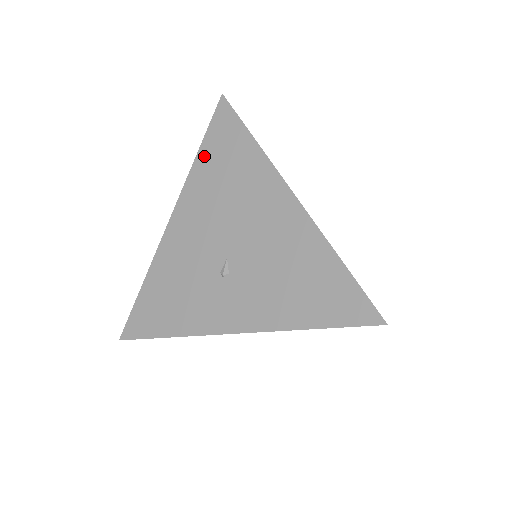
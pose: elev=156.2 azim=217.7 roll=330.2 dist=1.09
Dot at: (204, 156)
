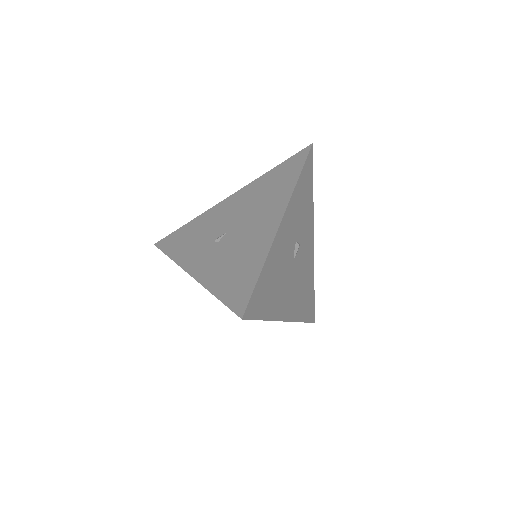
Dot at: (273, 172)
